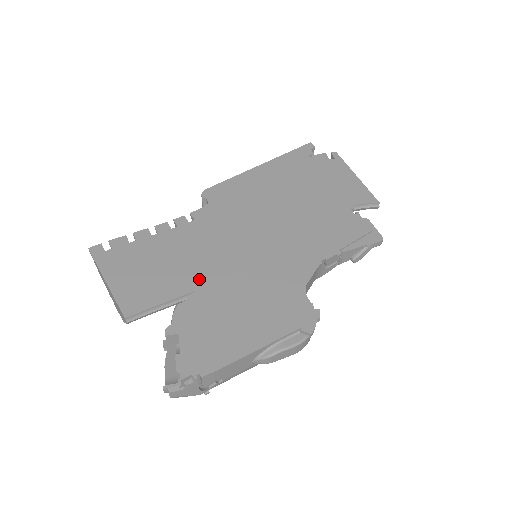
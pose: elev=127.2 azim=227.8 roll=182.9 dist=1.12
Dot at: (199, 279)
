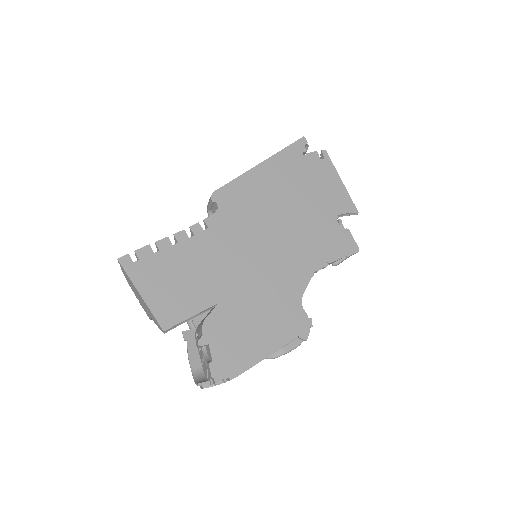
Dot at: (219, 292)
